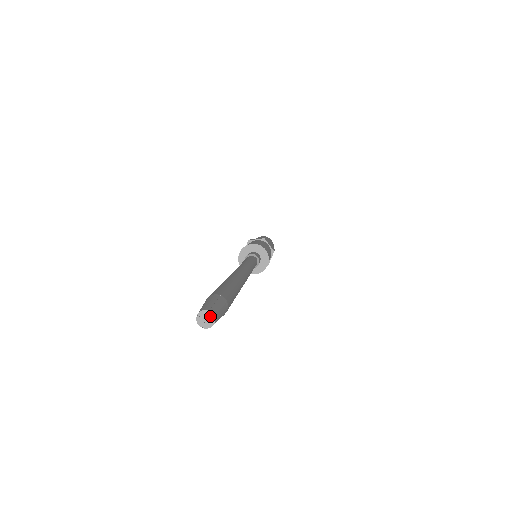
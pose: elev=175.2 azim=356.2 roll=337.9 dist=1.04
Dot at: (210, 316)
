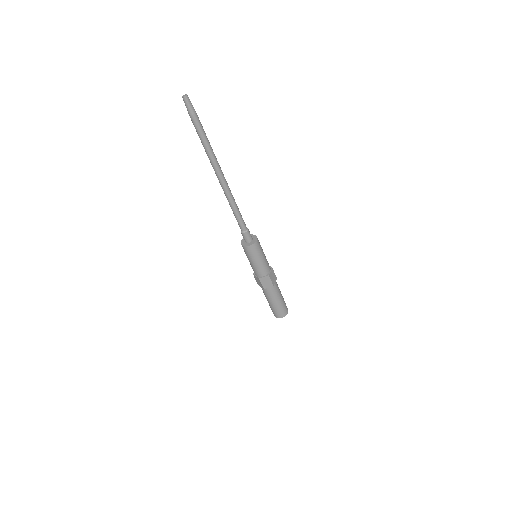
Dot at: (186, 95)
